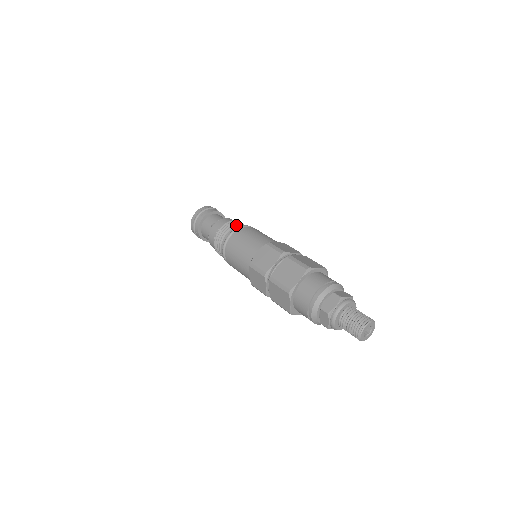
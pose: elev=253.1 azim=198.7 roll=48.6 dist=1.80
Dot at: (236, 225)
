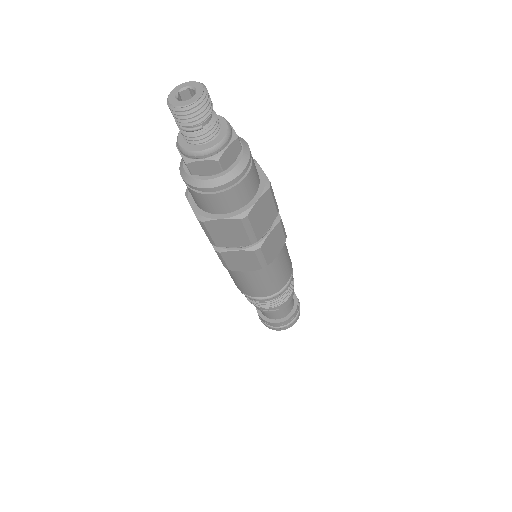
Dot at: occluded
